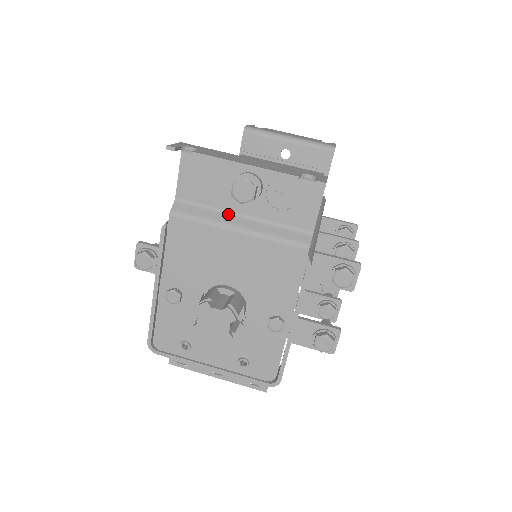
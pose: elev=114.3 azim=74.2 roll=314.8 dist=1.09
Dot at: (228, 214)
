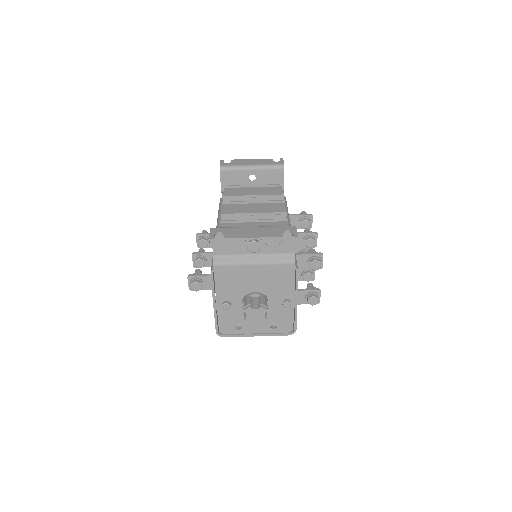
Dot at: (245, 256)
